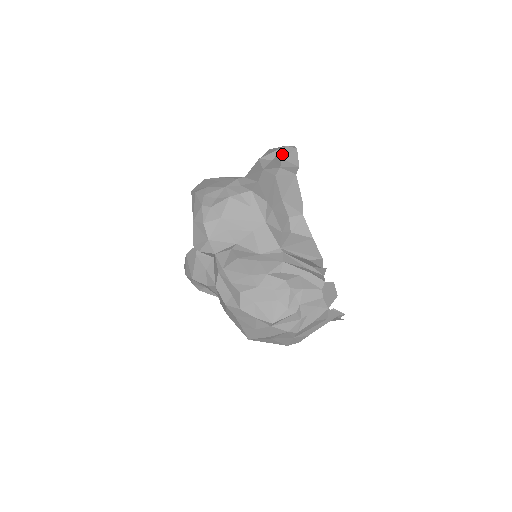
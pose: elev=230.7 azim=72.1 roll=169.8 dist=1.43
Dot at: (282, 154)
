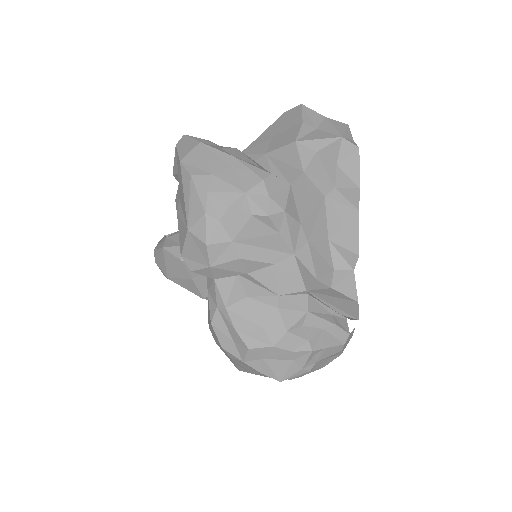
Dot at: (337, 154)
